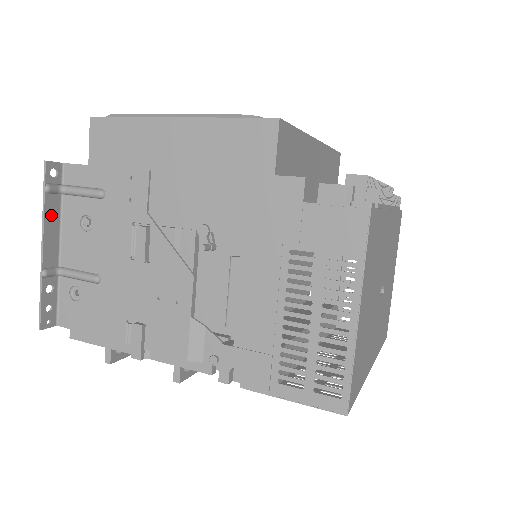
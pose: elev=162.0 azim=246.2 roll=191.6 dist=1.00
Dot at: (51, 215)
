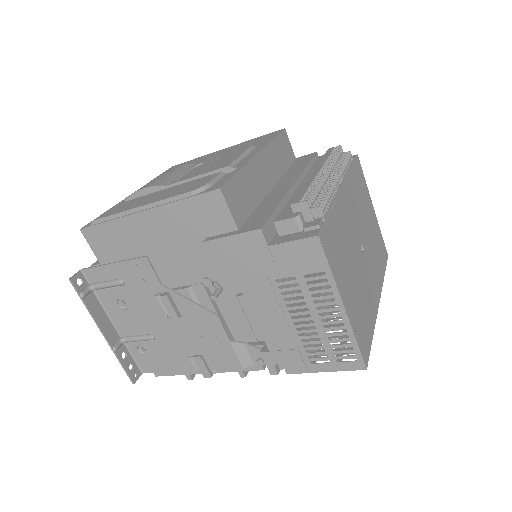
Dot at: (95, 310)
